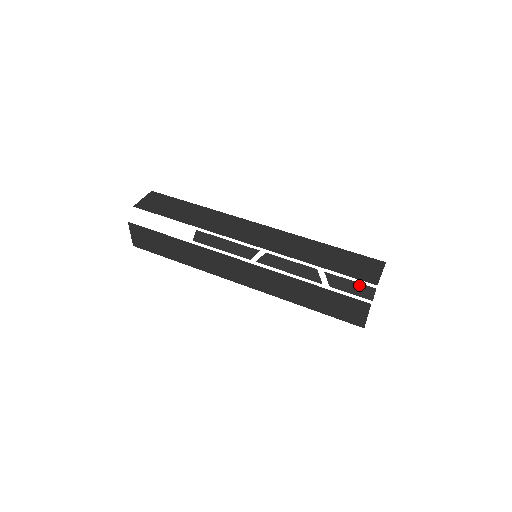
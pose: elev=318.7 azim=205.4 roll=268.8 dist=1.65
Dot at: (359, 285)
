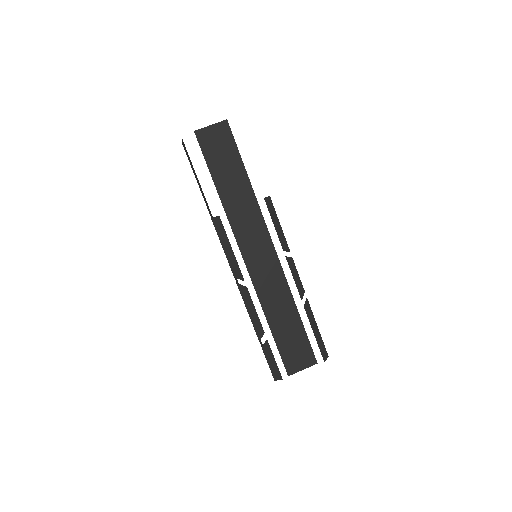
Dot at: (277, 368)
